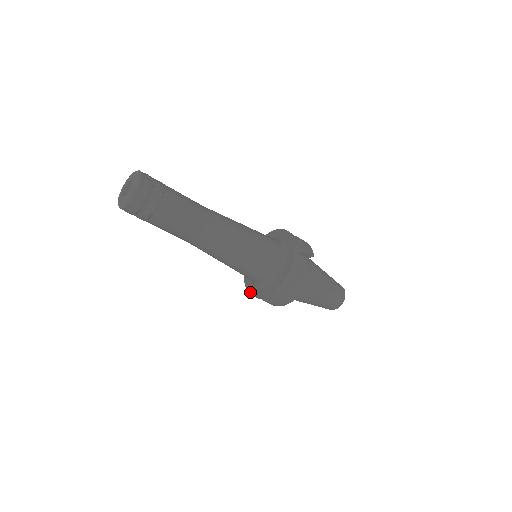
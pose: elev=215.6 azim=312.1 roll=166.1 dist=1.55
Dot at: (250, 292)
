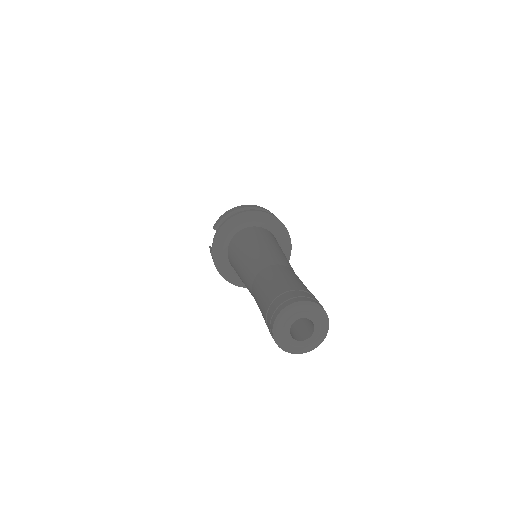
Dot at: (225, 277)
